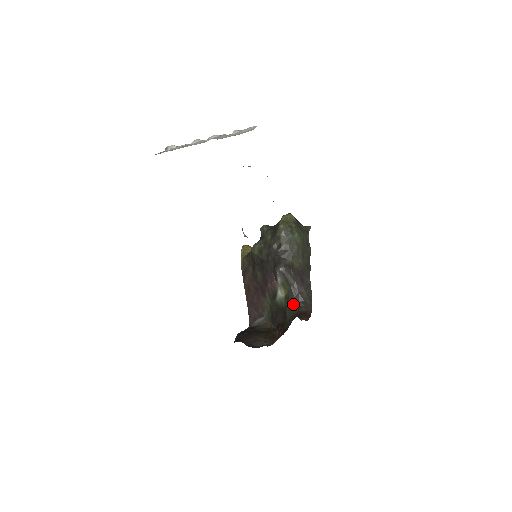
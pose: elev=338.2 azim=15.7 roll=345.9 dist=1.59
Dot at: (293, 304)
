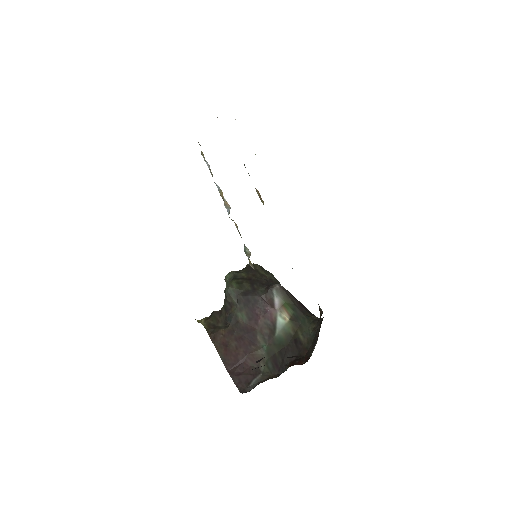
Dot at: (306, 320)
